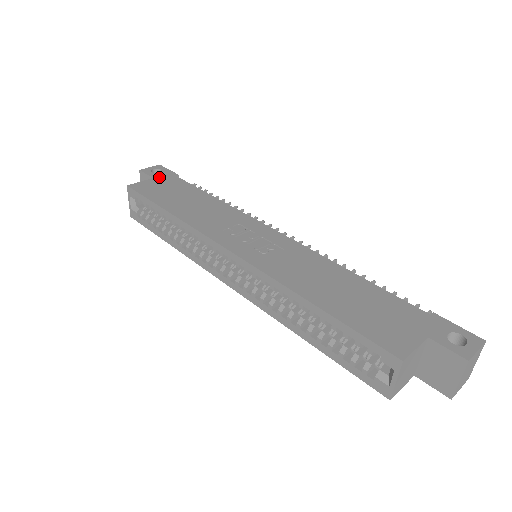
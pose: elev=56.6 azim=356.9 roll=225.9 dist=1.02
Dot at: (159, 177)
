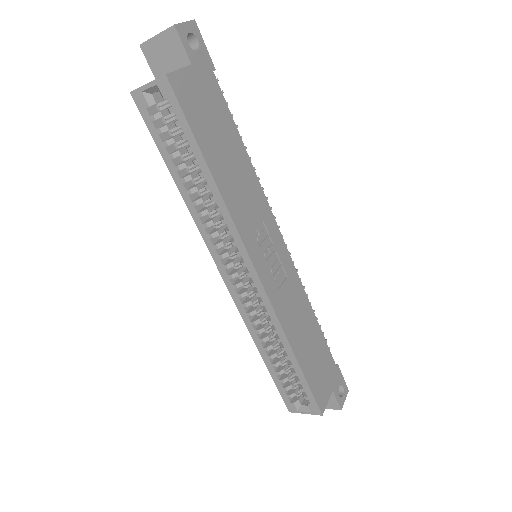
Dot at: (198, 66)
